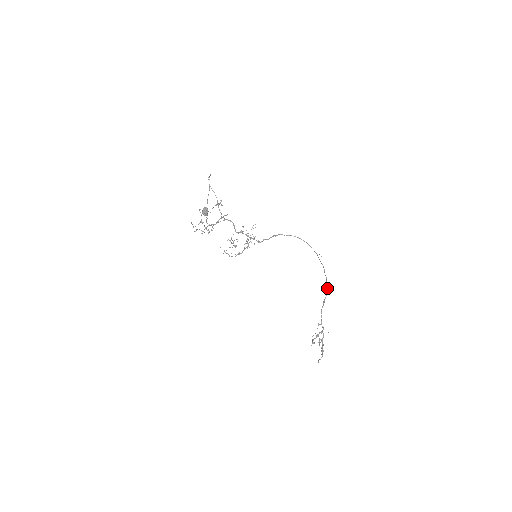
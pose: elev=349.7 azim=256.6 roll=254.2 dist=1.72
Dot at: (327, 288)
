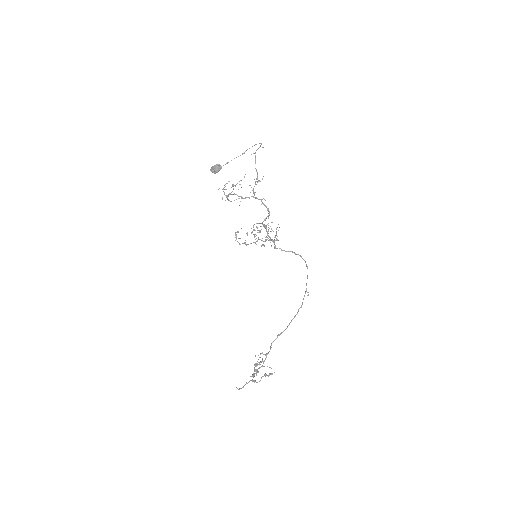
Dot at: (289, 324)
